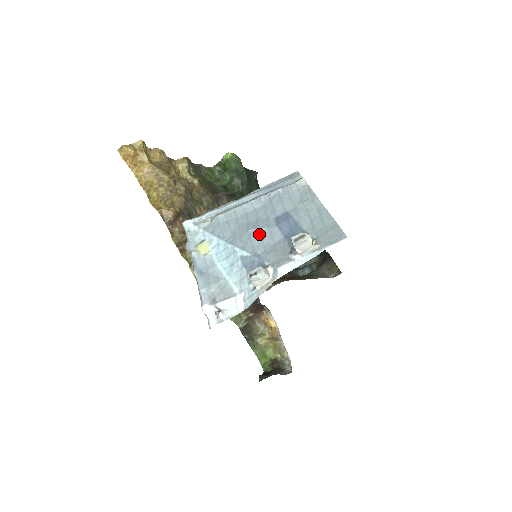
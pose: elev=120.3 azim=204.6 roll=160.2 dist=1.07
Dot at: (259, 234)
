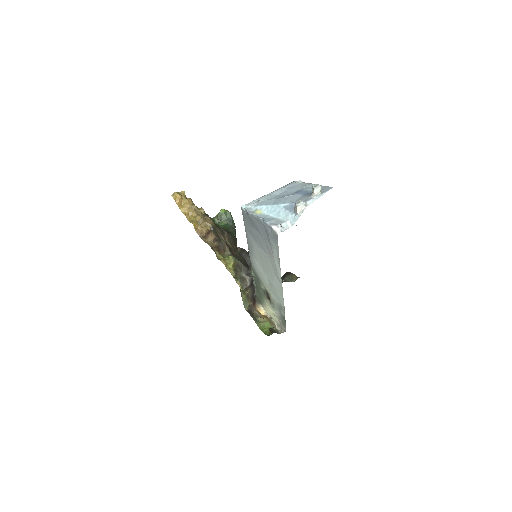
Dot at: (290, 197)
